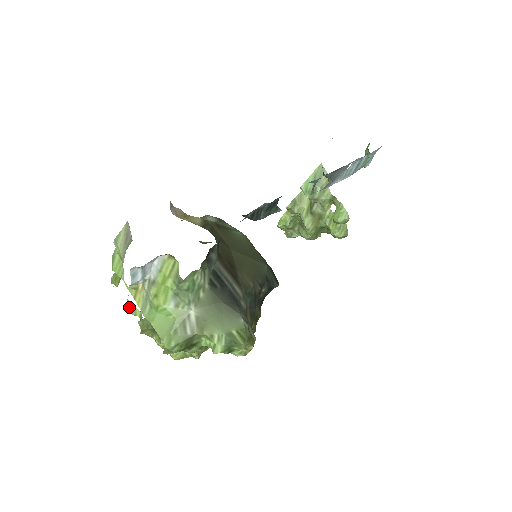
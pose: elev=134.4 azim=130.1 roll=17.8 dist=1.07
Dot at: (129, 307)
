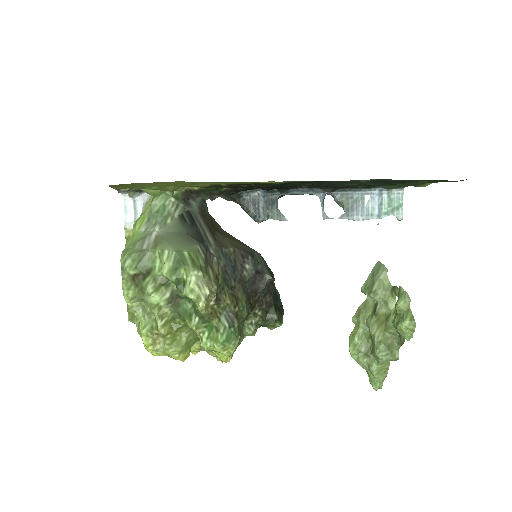
Dot at: occluded
